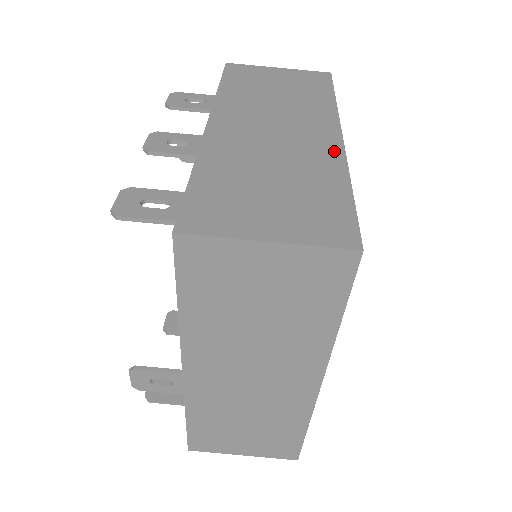
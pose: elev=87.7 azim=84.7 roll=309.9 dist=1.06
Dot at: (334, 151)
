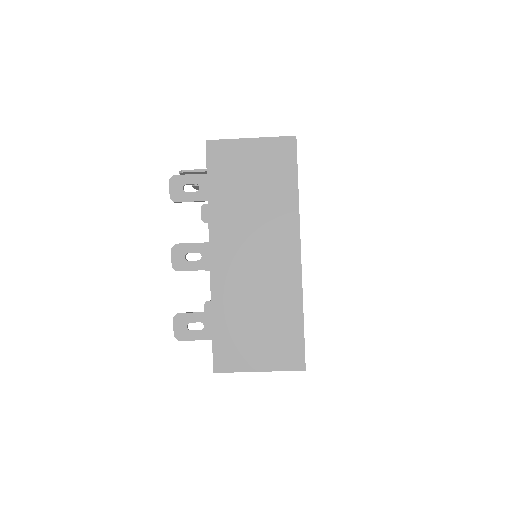
Dot at: (294, 275)
